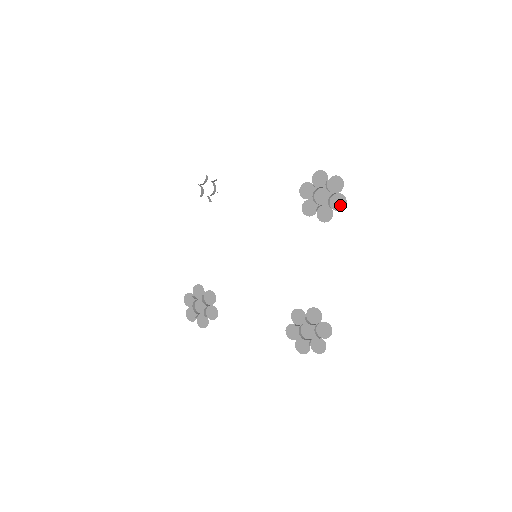
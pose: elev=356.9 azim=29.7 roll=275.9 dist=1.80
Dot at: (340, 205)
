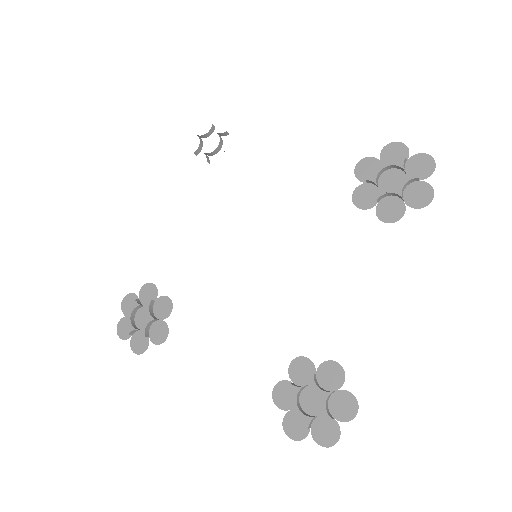
Dot at: (421, 200)
